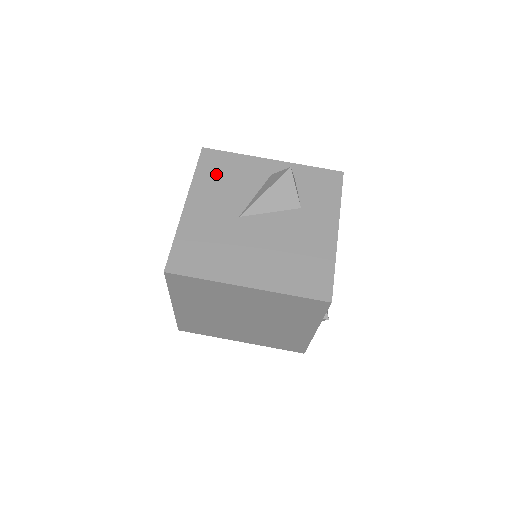
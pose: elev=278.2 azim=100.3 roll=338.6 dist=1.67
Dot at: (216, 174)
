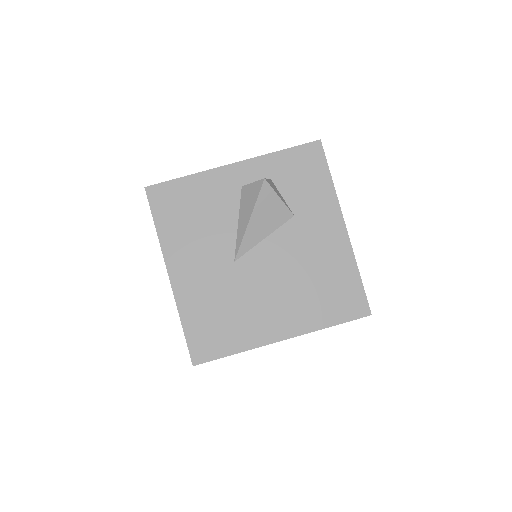
Dot at: (180, 218)
